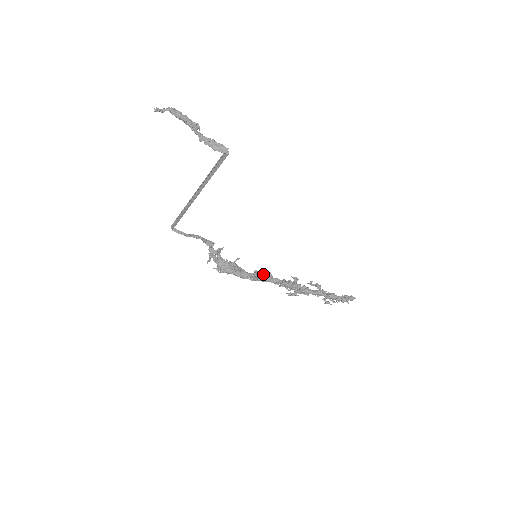
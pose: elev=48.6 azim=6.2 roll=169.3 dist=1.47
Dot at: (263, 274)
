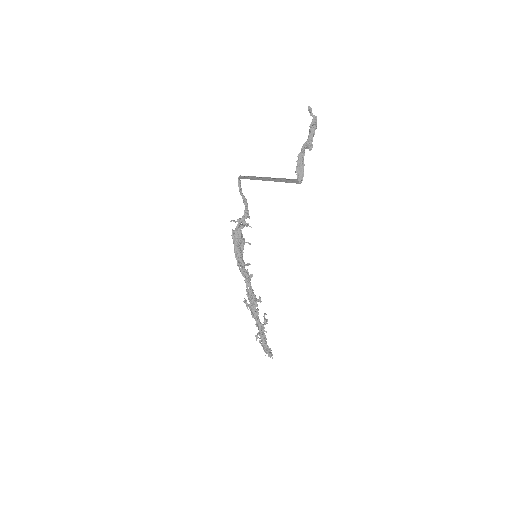
Dot at: occluded
